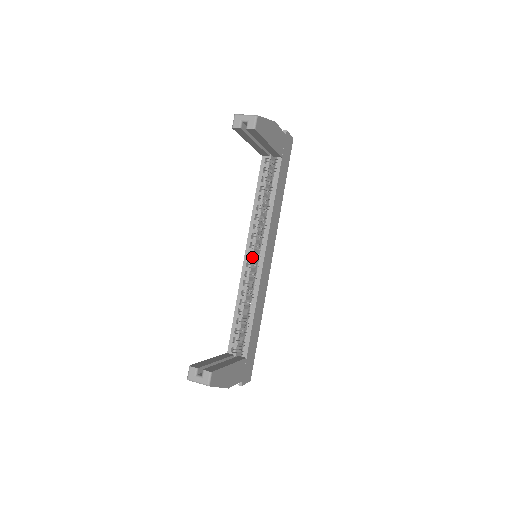
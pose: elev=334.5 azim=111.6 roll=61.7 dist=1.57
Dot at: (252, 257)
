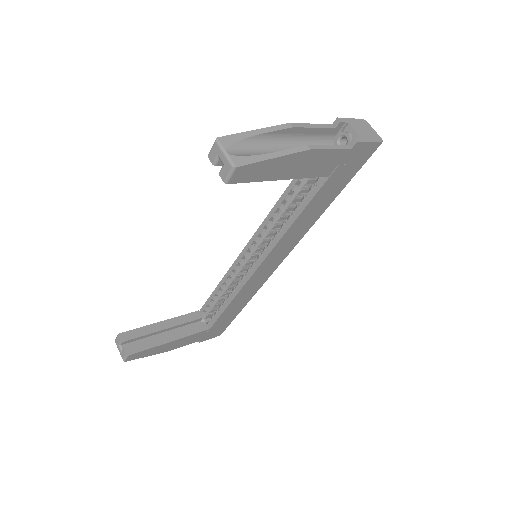
Dot at: (252, 254)
